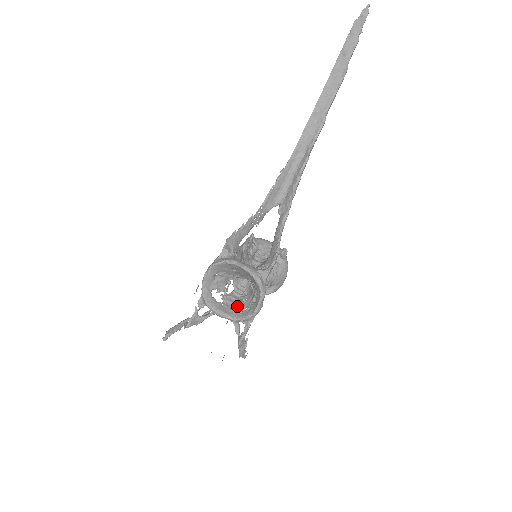
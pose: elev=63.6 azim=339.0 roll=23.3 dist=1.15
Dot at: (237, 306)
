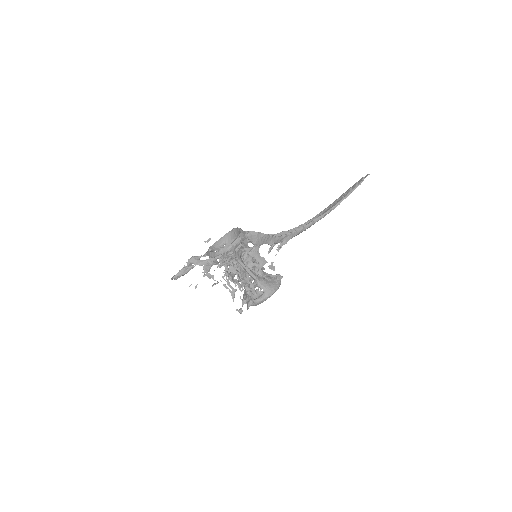
Dot at: occluded
